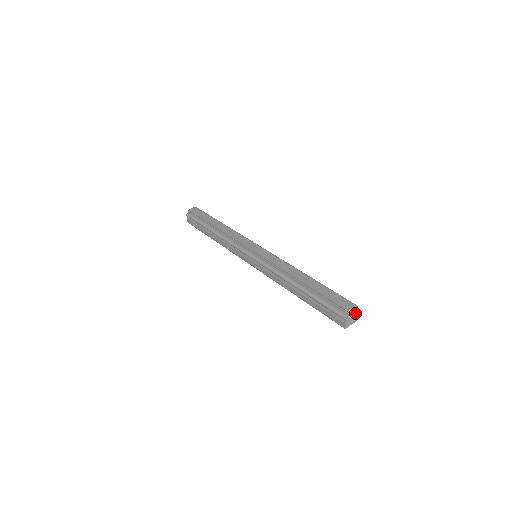
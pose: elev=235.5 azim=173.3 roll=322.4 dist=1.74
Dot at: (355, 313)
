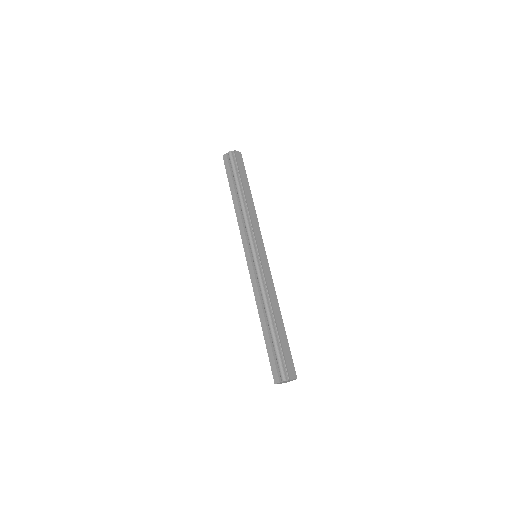
Dot at: (291, 380)
